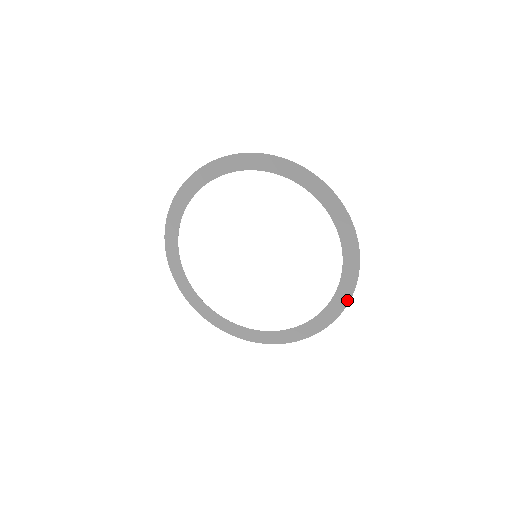
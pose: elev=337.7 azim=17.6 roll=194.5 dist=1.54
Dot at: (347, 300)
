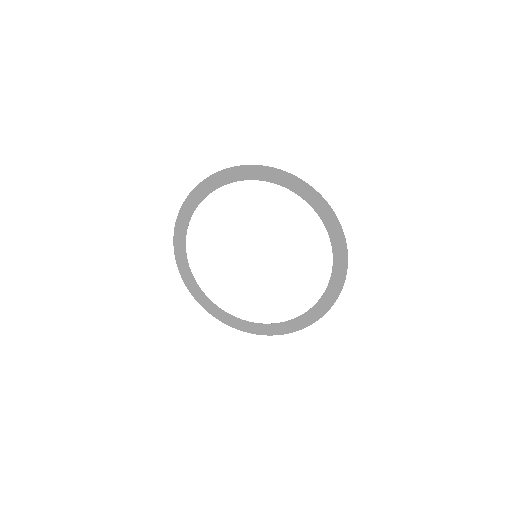
Dot at: (345, 257)
